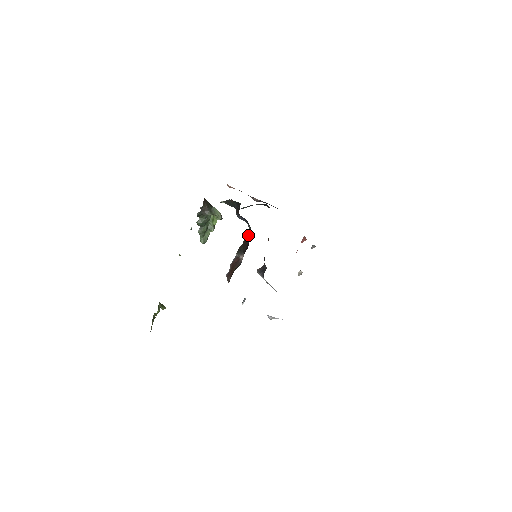
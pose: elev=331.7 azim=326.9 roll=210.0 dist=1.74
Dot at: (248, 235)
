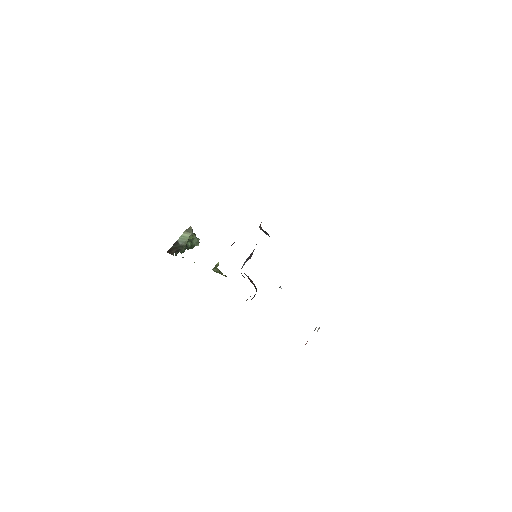
Dot at: occluded
